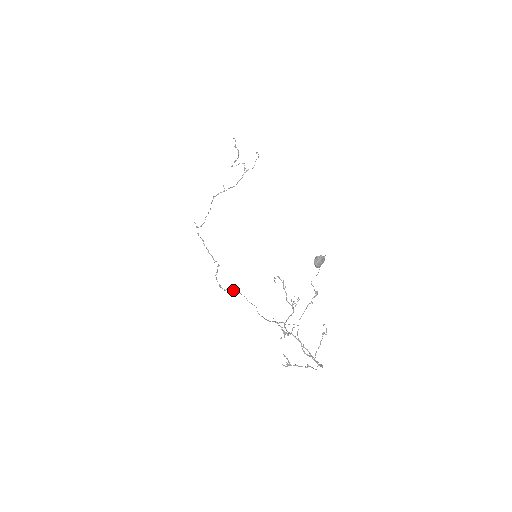
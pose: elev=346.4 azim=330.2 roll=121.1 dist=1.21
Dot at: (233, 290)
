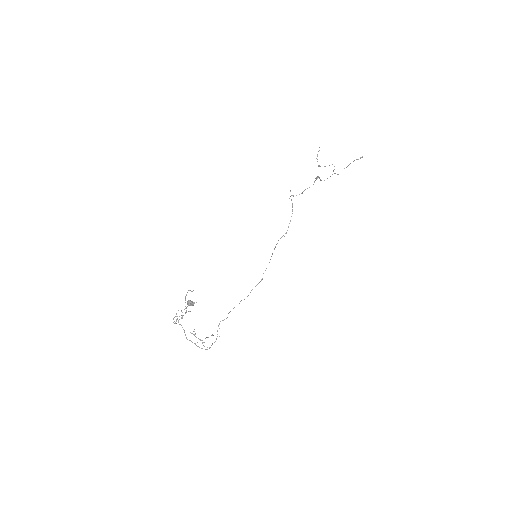
Dot at: (270, 259)
